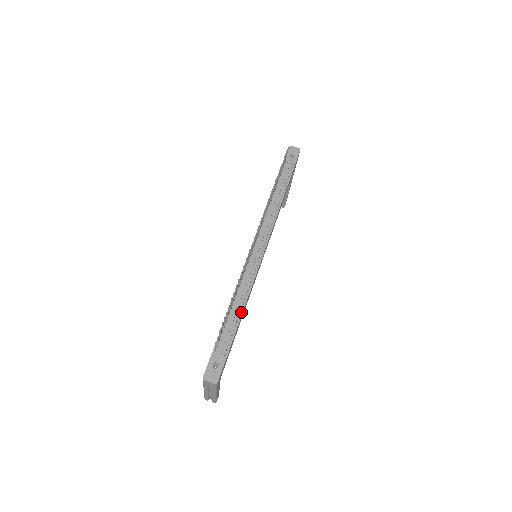
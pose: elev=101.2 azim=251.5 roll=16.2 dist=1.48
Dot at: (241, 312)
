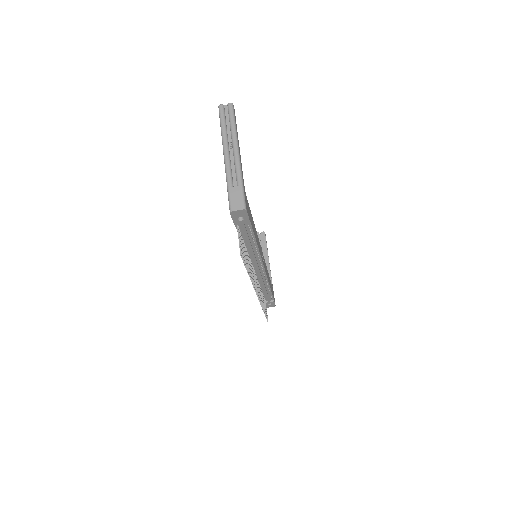
Dot at: (269, 290)
